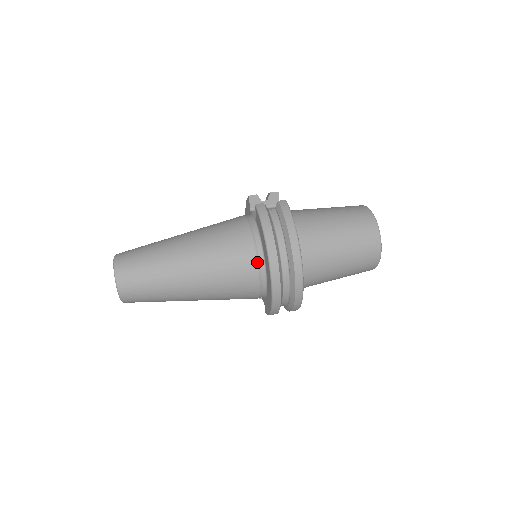
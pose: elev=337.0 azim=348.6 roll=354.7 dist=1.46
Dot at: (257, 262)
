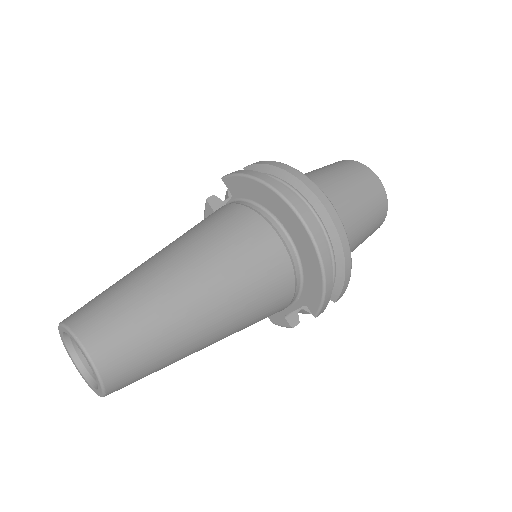
Dot at: (266, 221)
